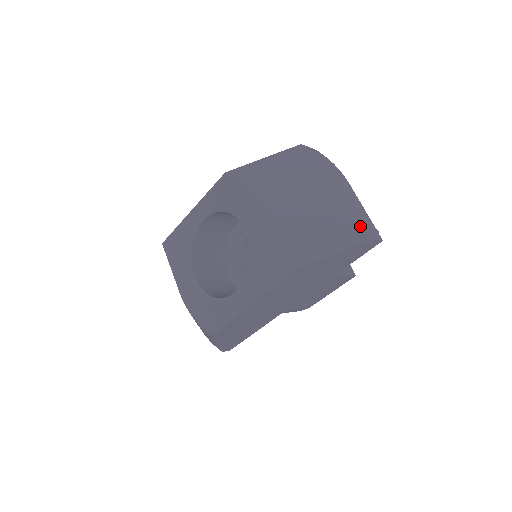
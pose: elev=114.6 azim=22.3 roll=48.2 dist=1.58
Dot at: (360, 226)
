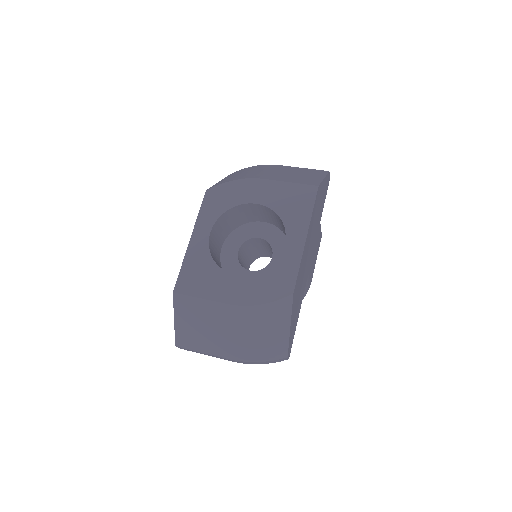
Dot at: (317, 170)
